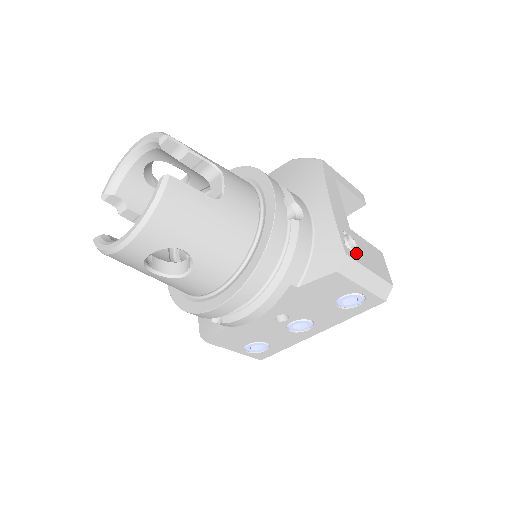
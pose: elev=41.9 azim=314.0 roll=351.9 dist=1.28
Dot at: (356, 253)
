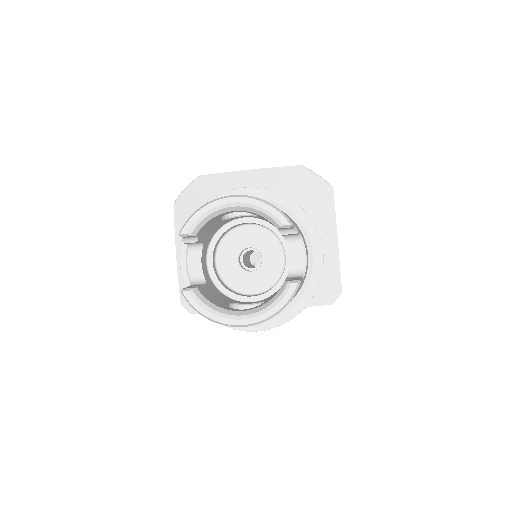
Dot at: occluded
